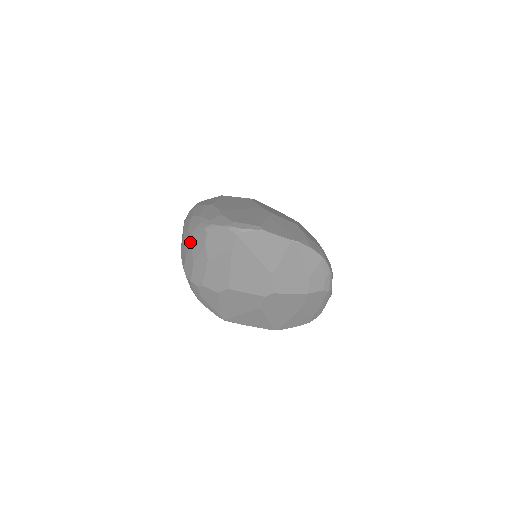
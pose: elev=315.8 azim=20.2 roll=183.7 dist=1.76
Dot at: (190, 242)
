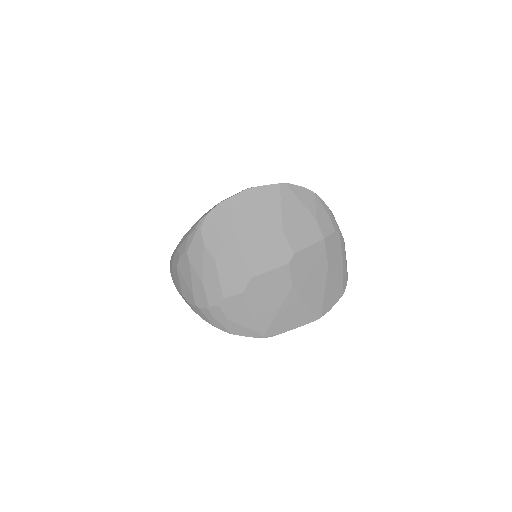
Dot at: (188, 262)
